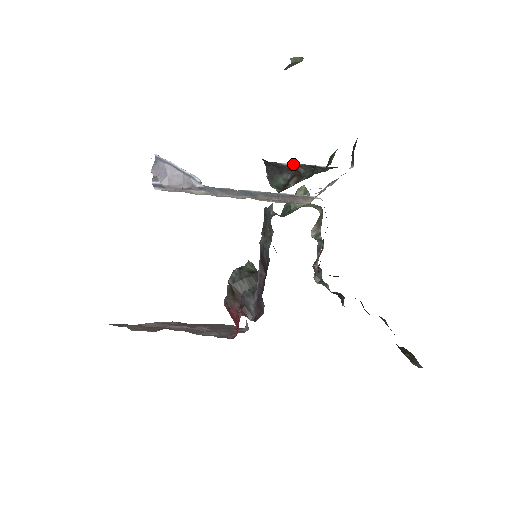
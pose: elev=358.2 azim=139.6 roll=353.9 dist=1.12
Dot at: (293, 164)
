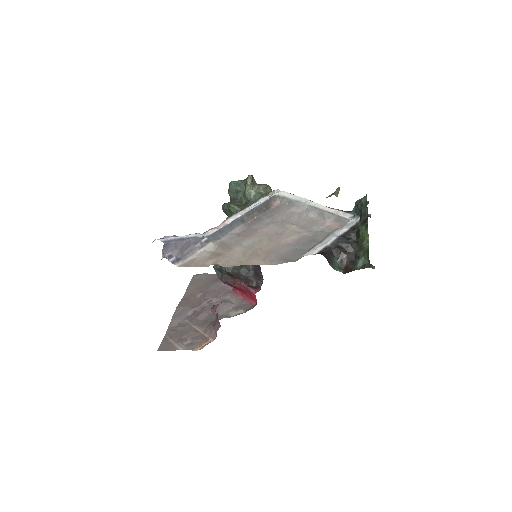
Dot at: (333, 241)
